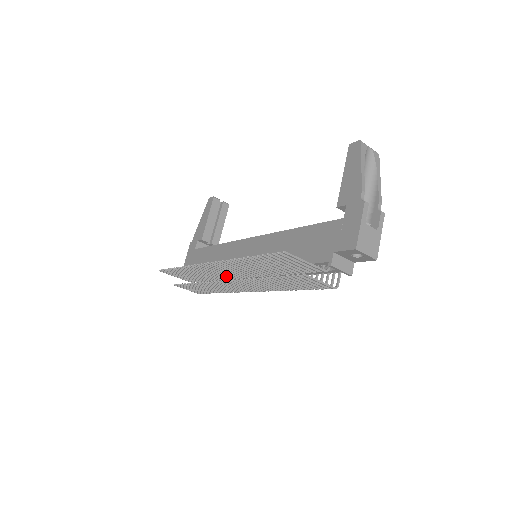
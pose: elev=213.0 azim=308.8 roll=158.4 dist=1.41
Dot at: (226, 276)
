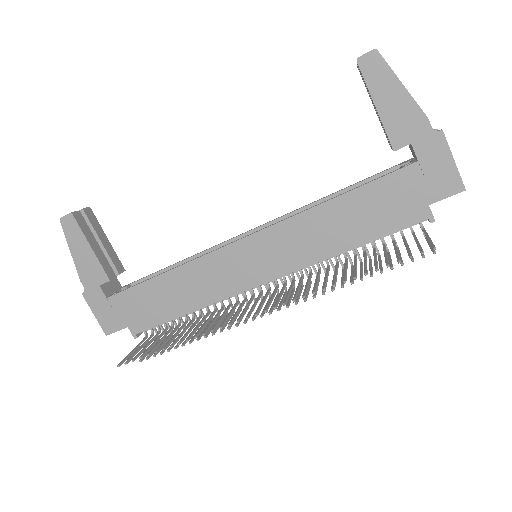
Dot at: (243, 305)
